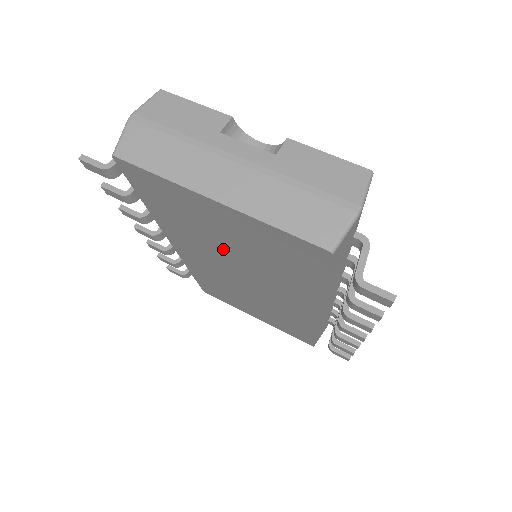
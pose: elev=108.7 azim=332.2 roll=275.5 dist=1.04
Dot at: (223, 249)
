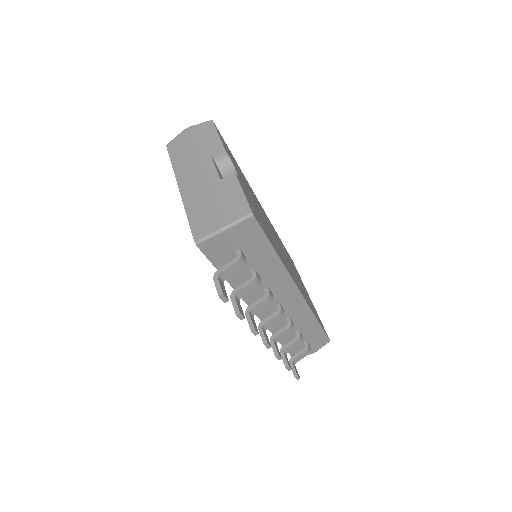
Dot at: occluded
